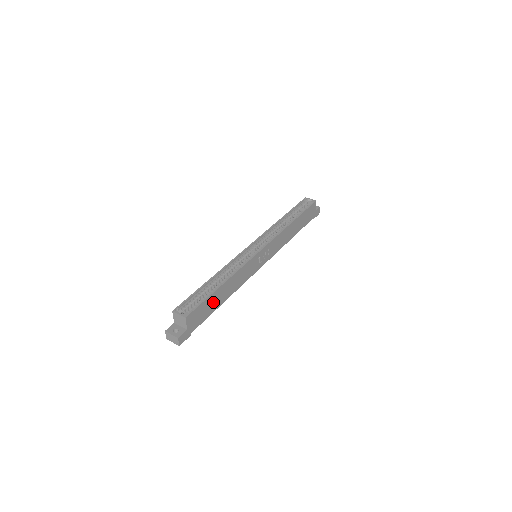
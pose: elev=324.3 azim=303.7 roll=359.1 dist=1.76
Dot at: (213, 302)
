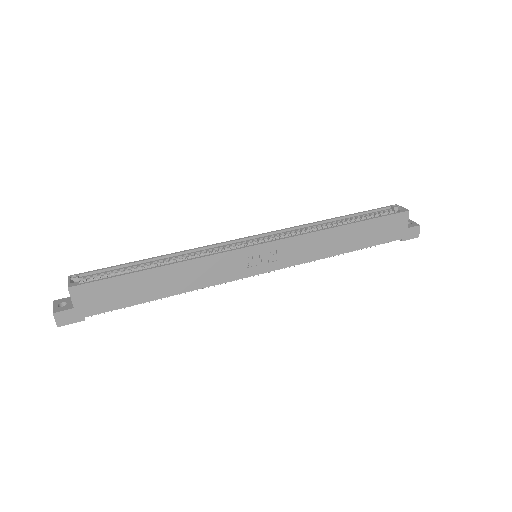
Dot at: (136, 288)
